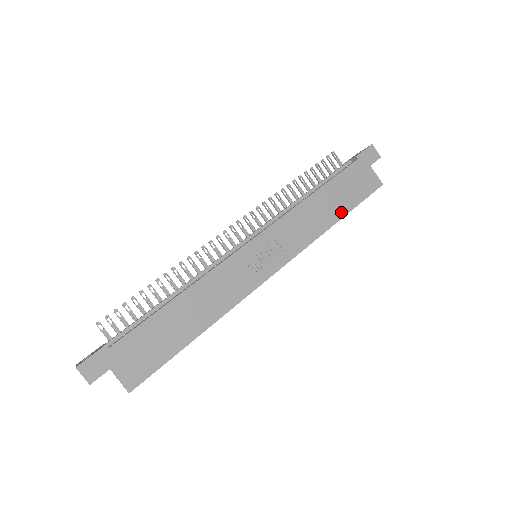
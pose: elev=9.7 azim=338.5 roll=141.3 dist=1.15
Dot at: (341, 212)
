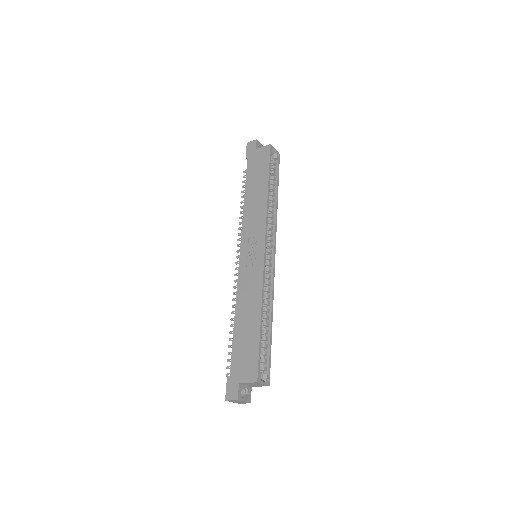
Dot at: (265, 184)
